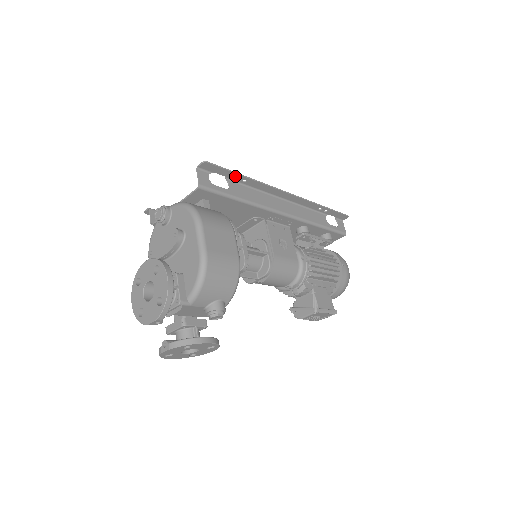
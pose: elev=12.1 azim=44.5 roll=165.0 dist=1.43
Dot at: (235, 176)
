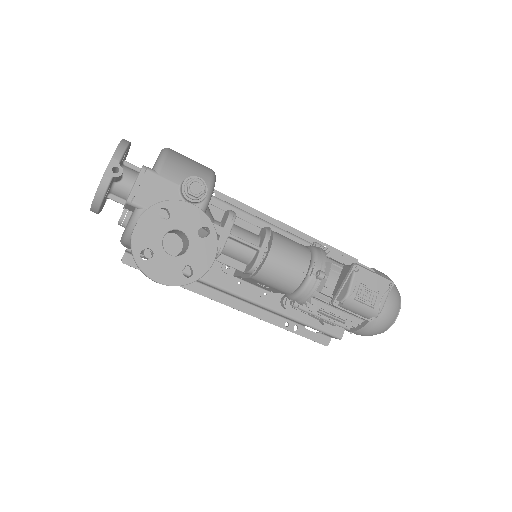
Dot at: occluded
